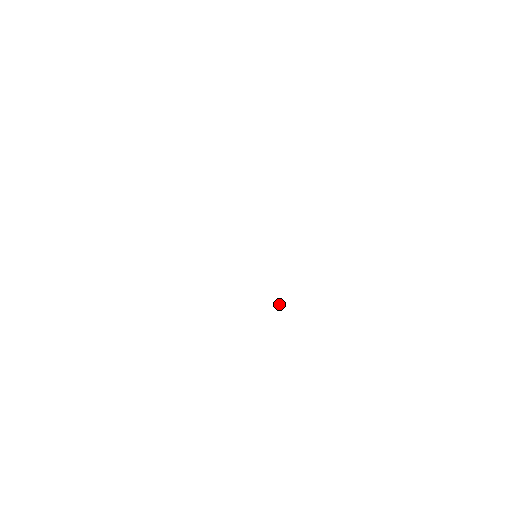
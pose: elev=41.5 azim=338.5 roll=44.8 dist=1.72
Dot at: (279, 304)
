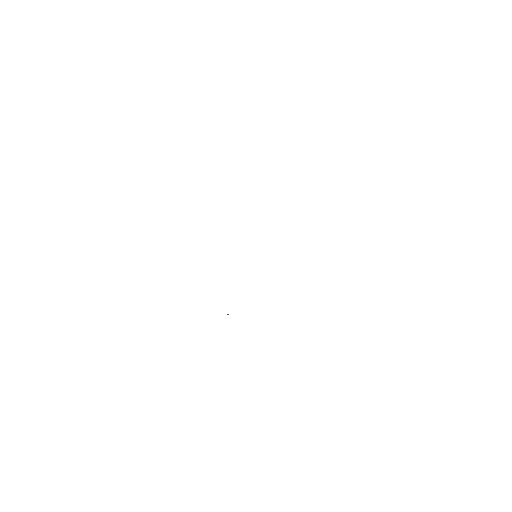
Dot at: occluded
